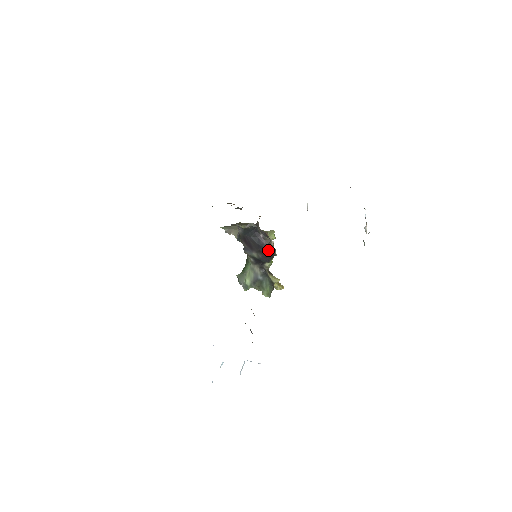
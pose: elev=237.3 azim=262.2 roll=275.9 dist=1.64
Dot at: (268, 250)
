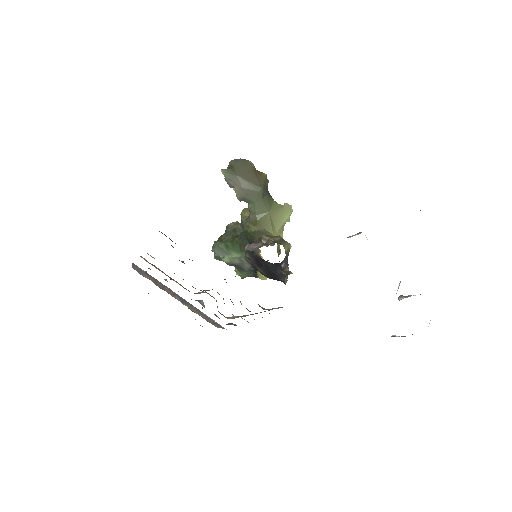
Dot at: (279, 278)
